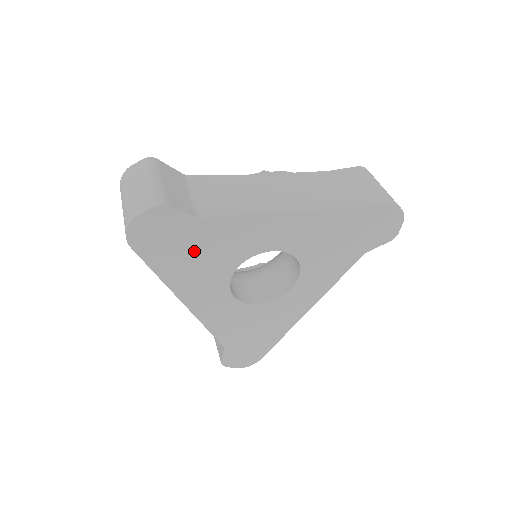
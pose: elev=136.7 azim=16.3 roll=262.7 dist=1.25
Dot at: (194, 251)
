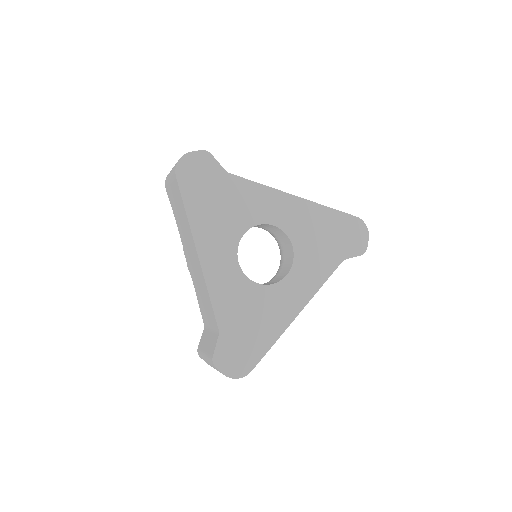
Dot at: (218, 200)
